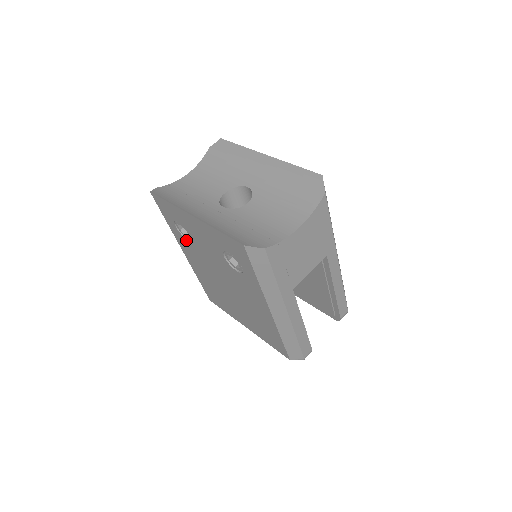
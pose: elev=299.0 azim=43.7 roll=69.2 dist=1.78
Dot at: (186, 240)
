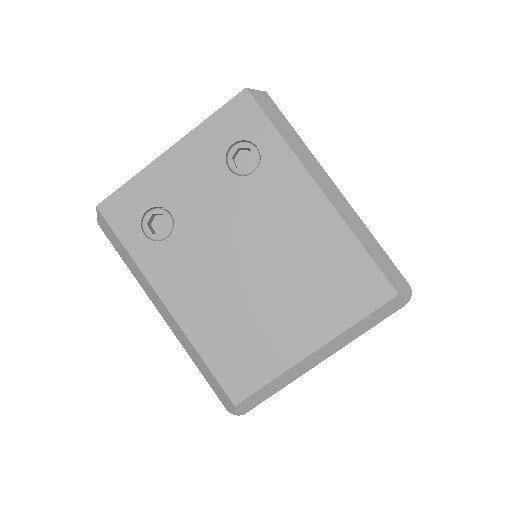
Dot at: (166, 244)
